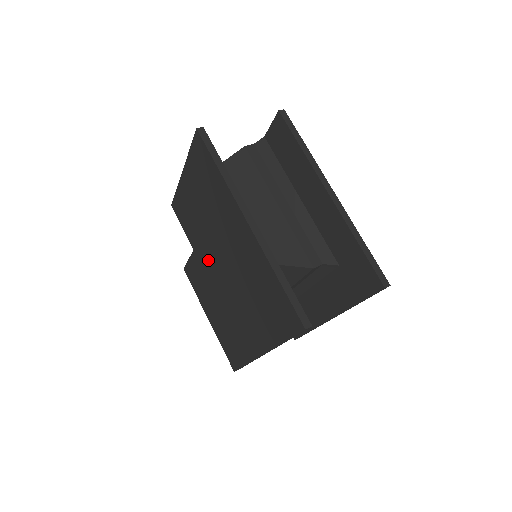
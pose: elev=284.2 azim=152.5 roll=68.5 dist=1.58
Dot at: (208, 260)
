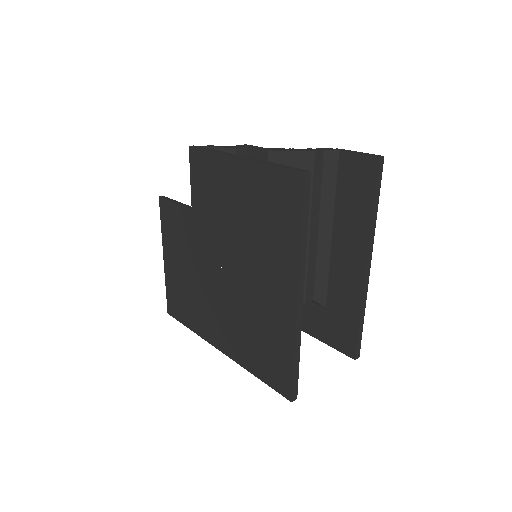
Dot at: (208, 242)
